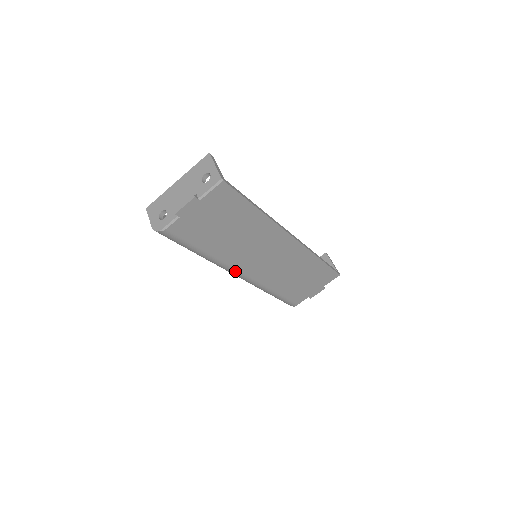
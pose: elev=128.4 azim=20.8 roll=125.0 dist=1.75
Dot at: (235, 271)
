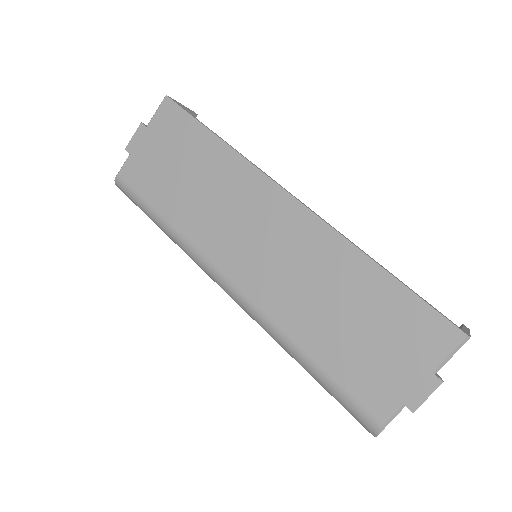
Dot at: (214, 270)
